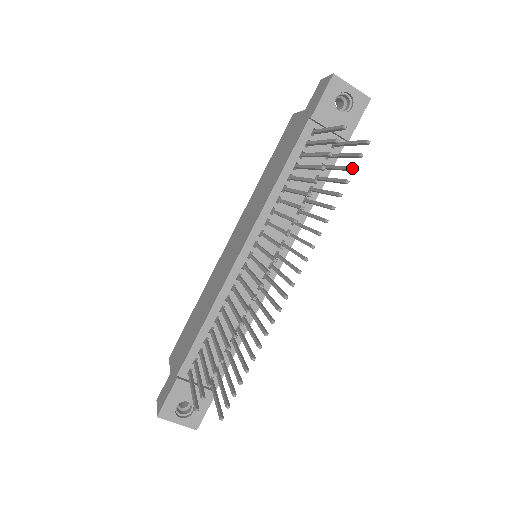
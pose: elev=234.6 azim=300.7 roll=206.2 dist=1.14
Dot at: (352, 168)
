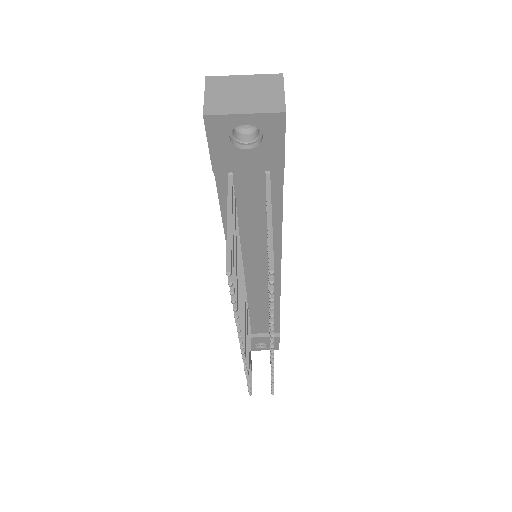
Dot at: (269, 292)
